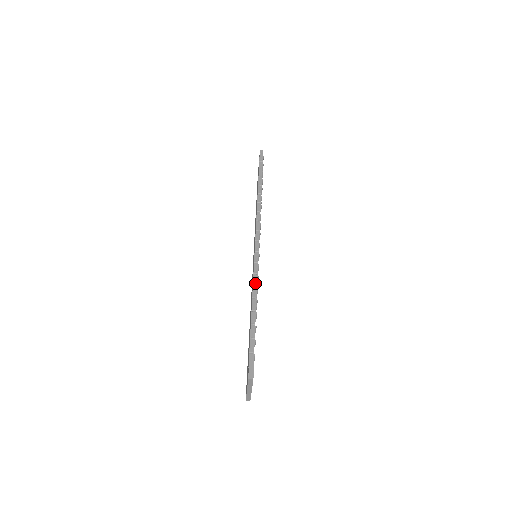
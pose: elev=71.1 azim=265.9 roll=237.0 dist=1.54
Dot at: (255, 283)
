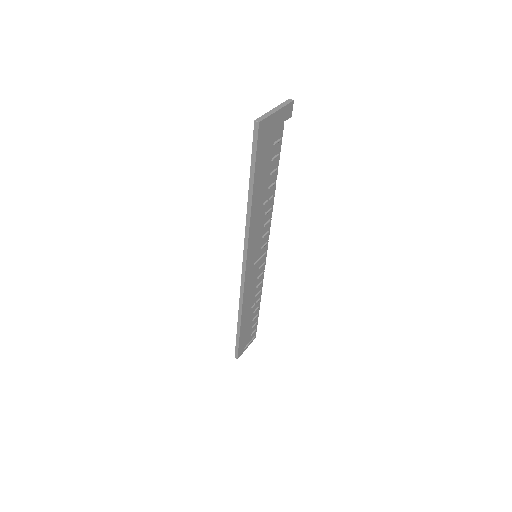
Dot at: occluded
